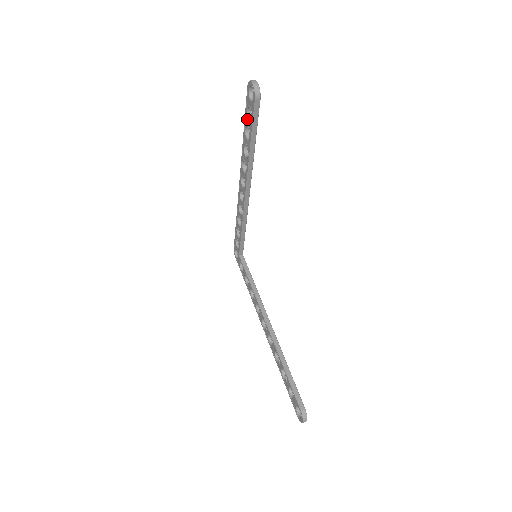
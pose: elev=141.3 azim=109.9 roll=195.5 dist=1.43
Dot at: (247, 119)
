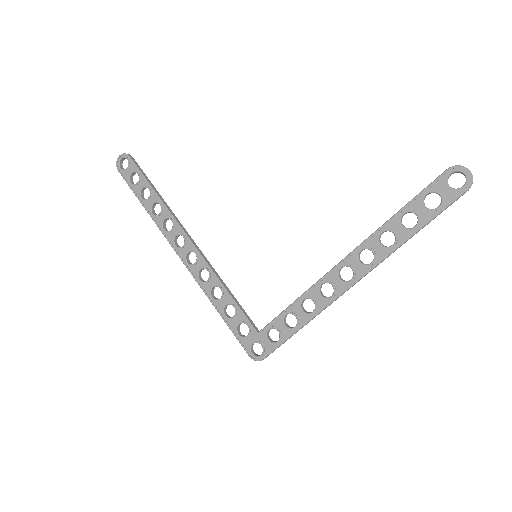
Dot at: (136, 187)
